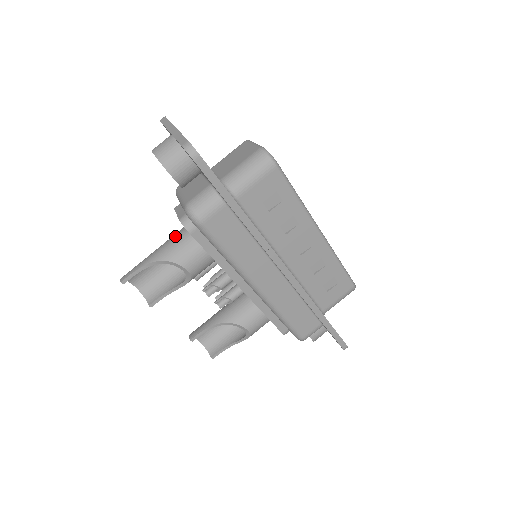
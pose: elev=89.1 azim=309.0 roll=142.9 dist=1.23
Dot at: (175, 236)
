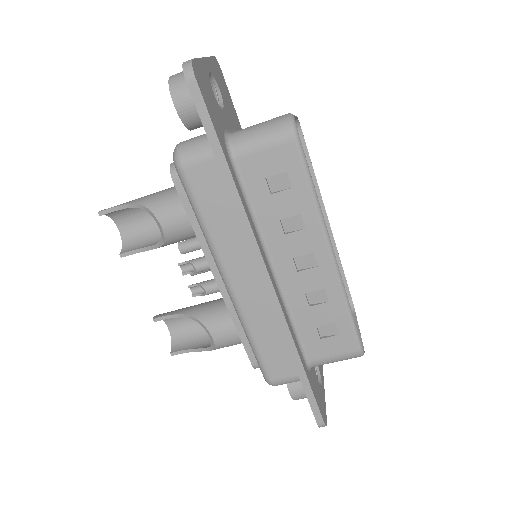
Dot at: occluded
